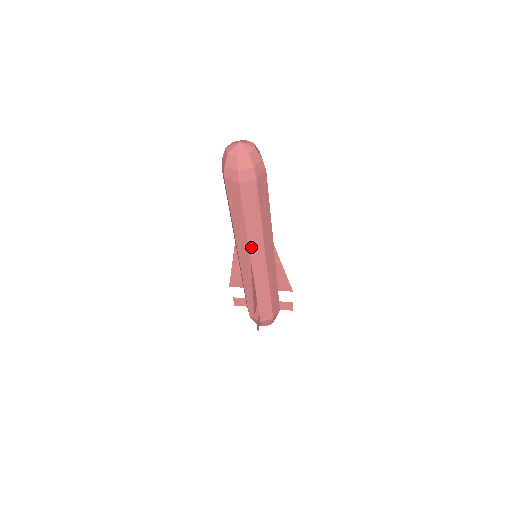
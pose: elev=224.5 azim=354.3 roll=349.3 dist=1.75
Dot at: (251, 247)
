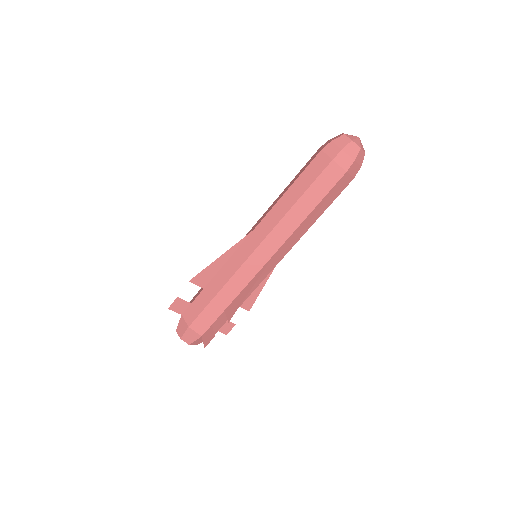
Dot at: (286, 242)
